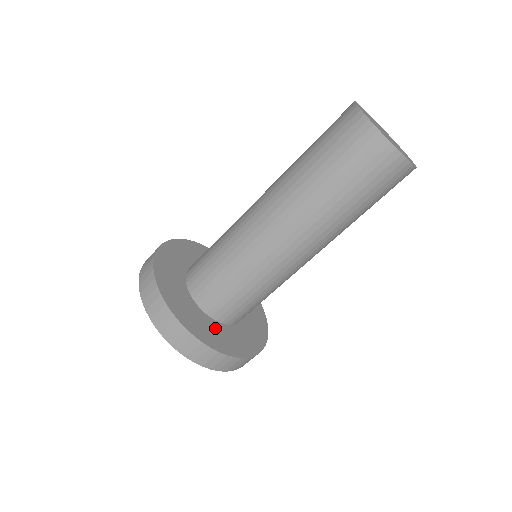
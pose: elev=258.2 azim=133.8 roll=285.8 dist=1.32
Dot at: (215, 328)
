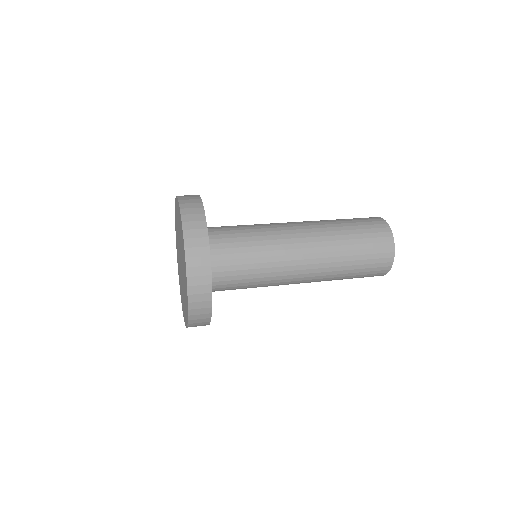
Dot at: occluded
